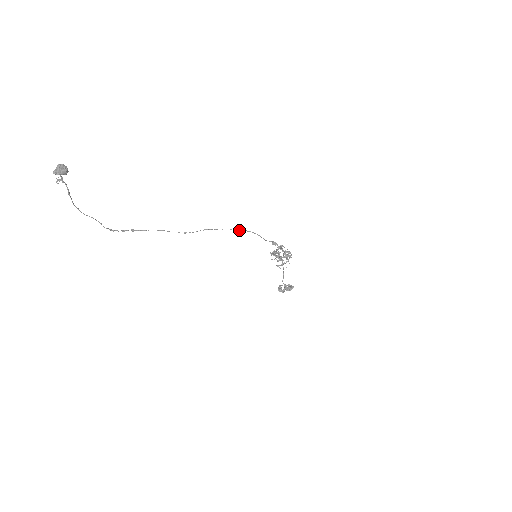
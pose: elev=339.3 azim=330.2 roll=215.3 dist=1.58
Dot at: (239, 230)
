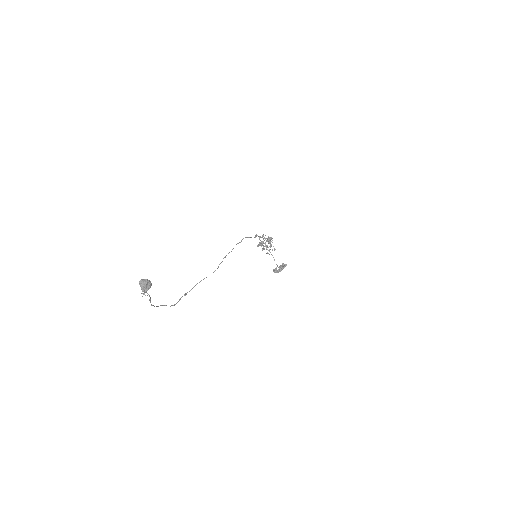
Dot at: occluded
